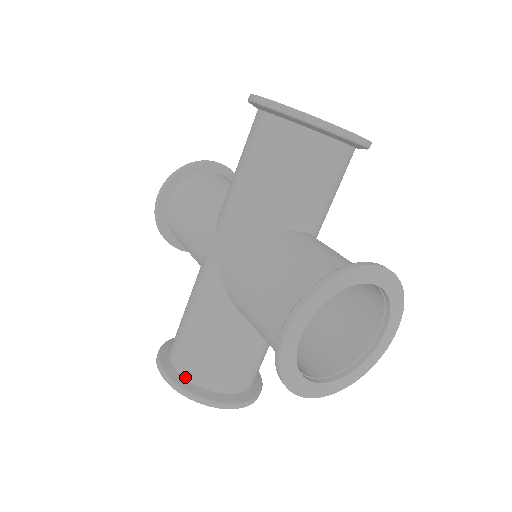
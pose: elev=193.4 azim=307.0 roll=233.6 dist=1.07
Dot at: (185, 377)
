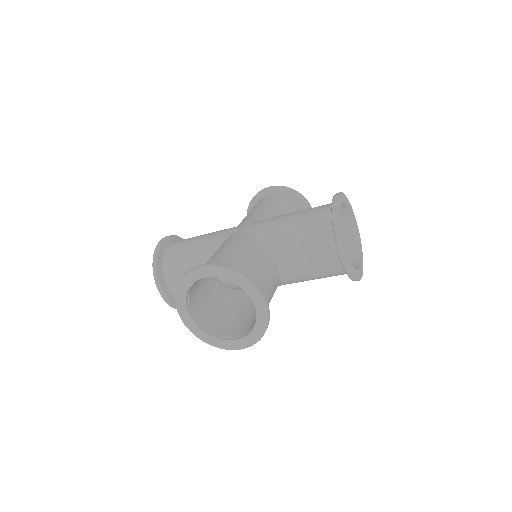
Dot at: occluded
